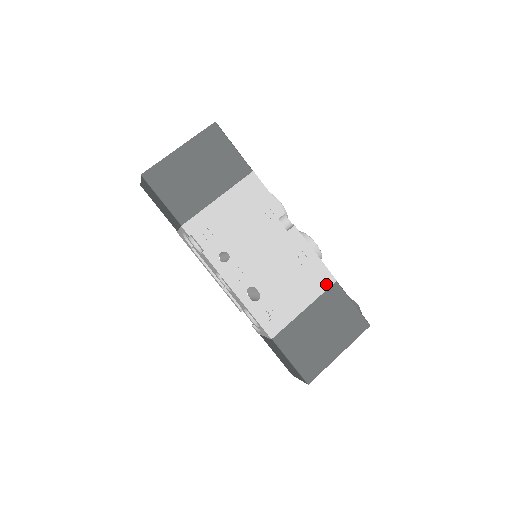
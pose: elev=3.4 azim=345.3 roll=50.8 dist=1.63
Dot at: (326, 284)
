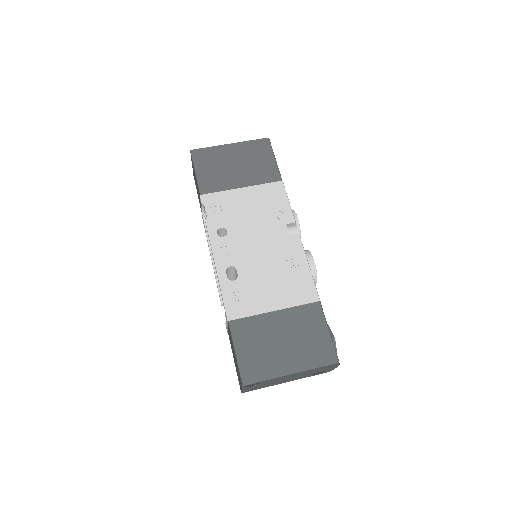
Dot at: (307, 298)
